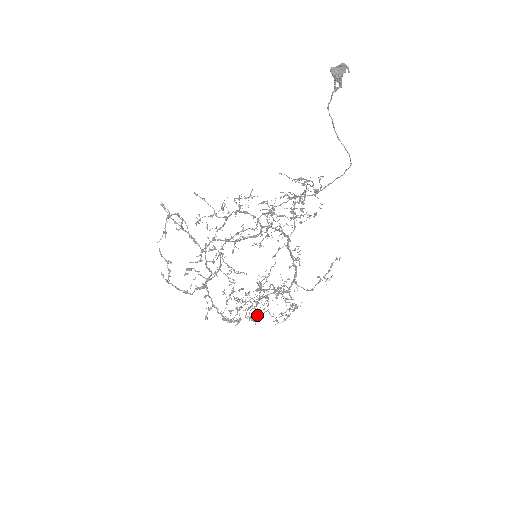
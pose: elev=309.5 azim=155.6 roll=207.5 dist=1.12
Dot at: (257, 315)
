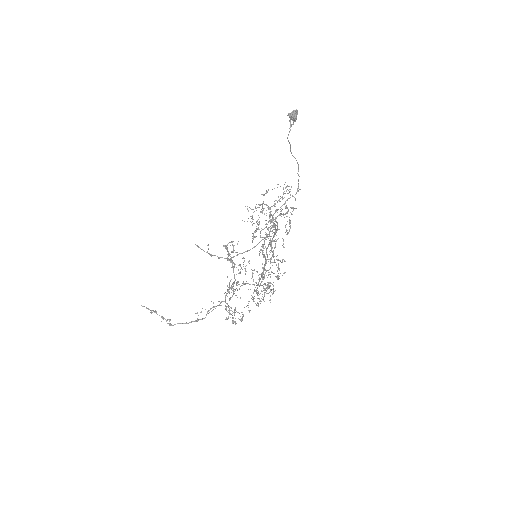
Dot at: occluded
